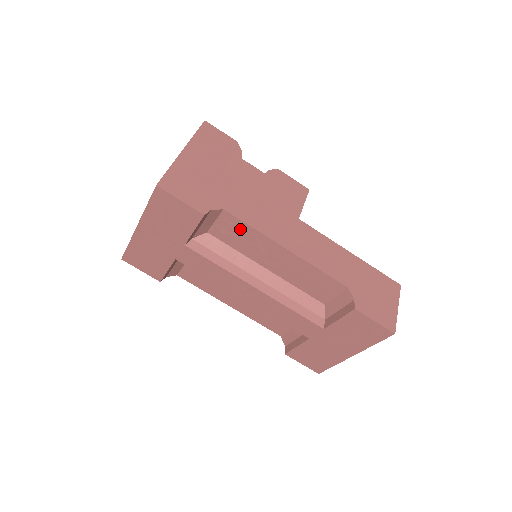
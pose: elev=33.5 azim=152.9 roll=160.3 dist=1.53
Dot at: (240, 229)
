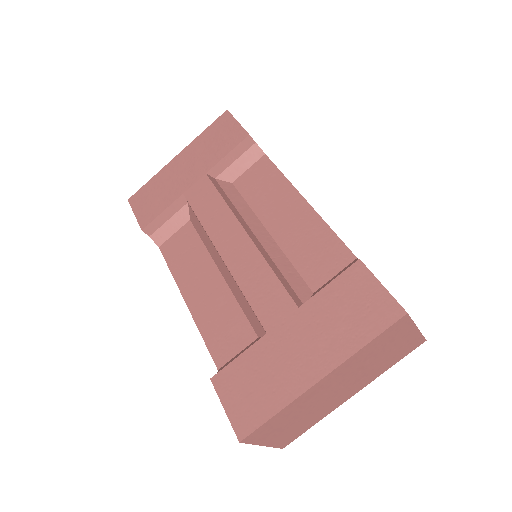
Dot at: (268, 176)
